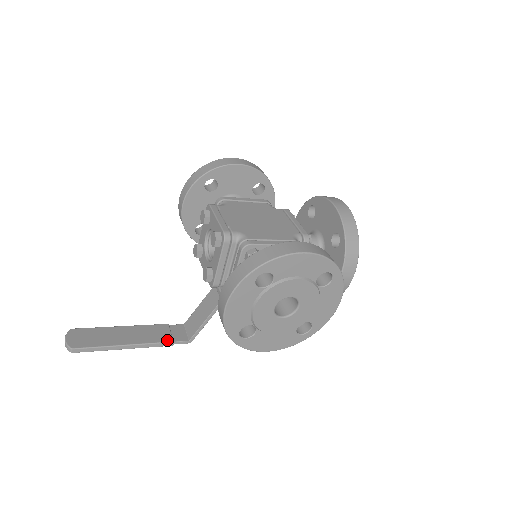
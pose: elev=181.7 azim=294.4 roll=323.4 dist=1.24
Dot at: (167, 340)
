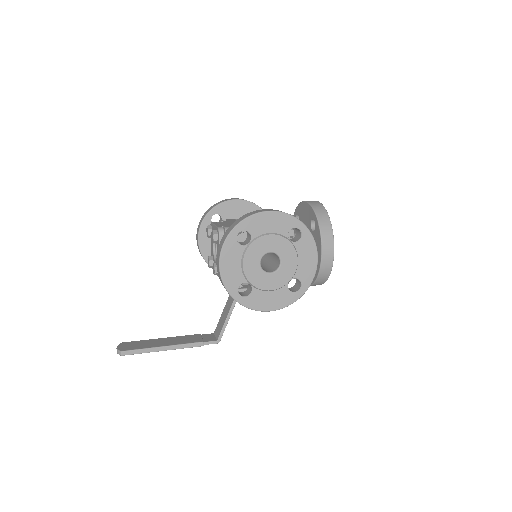
Dot at: (198, 341)
